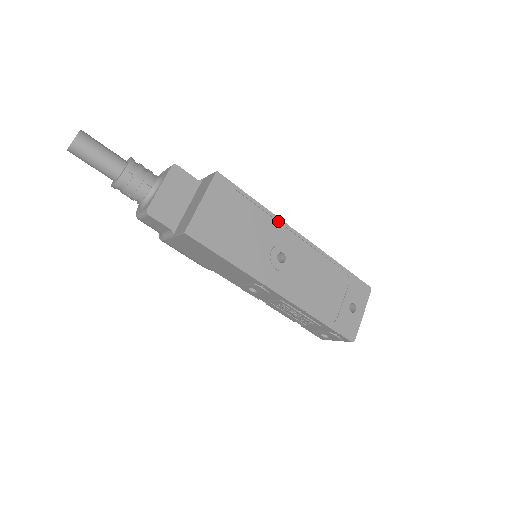
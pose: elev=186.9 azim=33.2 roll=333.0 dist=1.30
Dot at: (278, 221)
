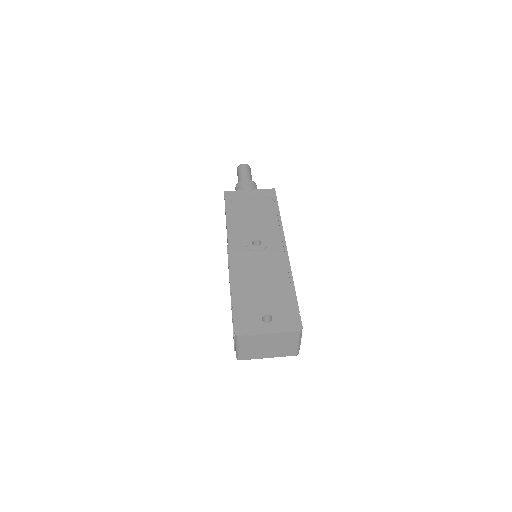
Dot at: (280, 230)
